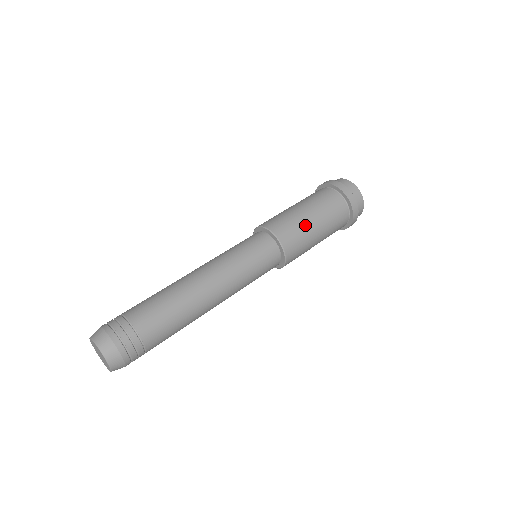
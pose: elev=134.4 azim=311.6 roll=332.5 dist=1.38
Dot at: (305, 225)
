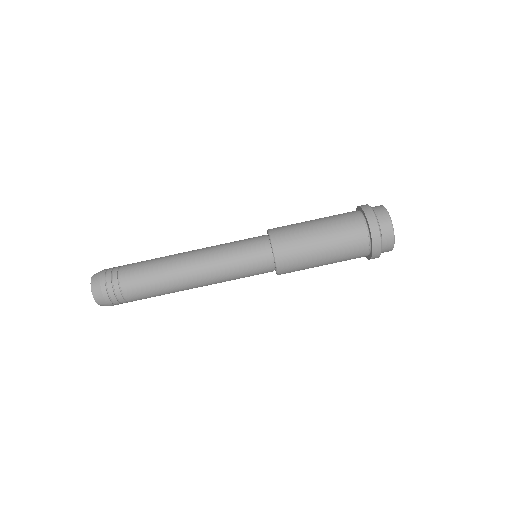
Dot at: (311, 259)
